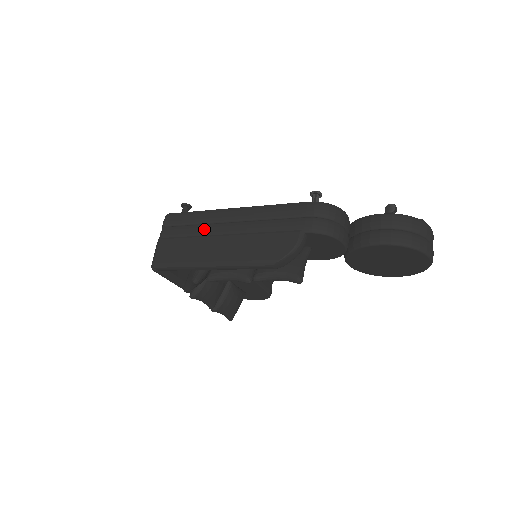
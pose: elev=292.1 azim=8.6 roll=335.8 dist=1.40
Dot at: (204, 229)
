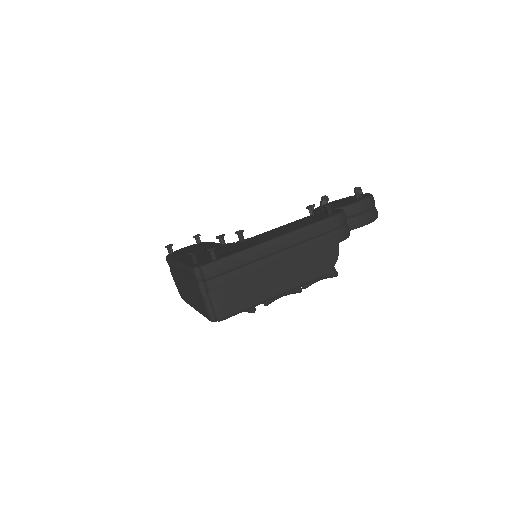
Dot at: (255, 268)
